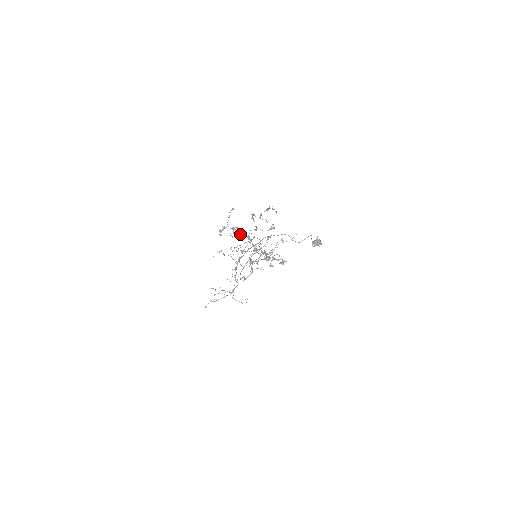
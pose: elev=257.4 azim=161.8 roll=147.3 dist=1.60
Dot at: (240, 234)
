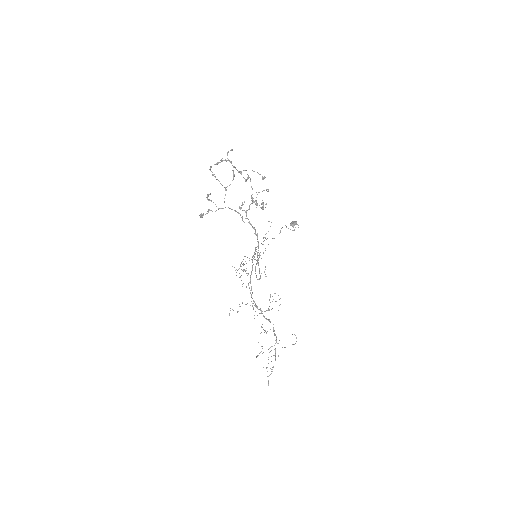
Dot at: (218, 209)
